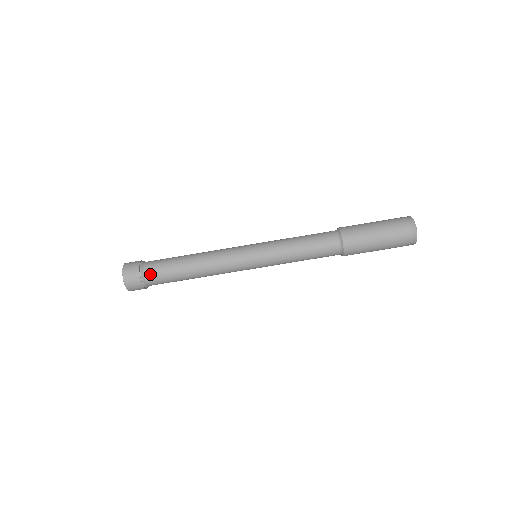
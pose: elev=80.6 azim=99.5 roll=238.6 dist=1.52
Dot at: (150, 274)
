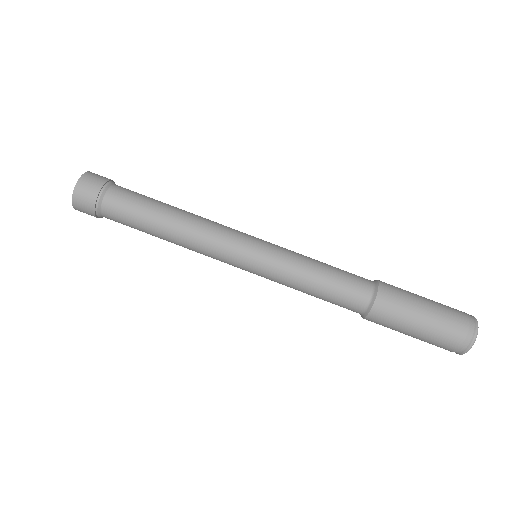
Dot at: (109, 210)
